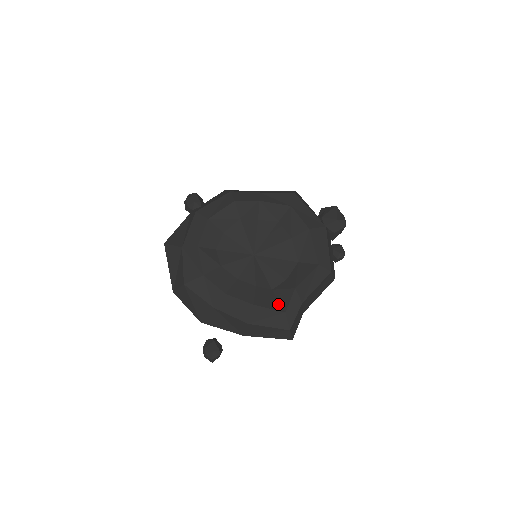
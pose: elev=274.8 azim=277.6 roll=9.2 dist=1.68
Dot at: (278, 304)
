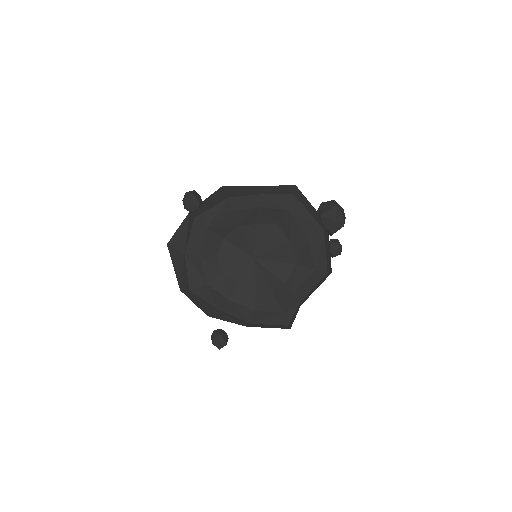
Dot at: (277, 305)
